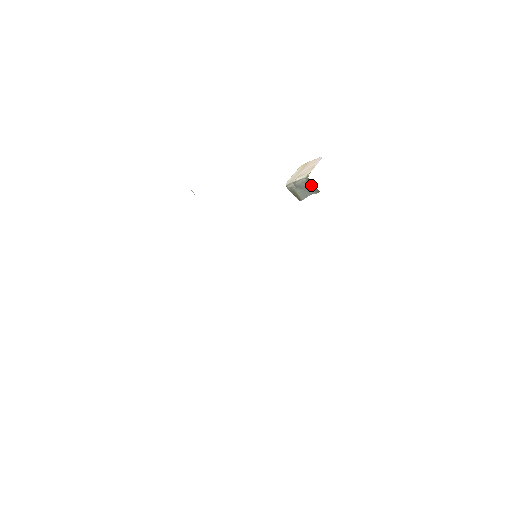
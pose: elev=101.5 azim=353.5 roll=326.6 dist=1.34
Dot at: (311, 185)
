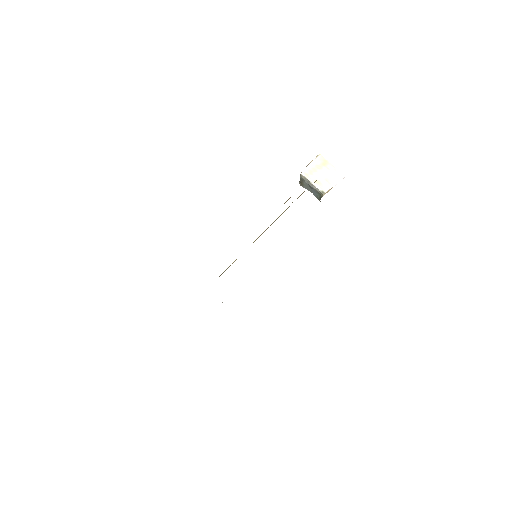
Dot at: (319, 195)
